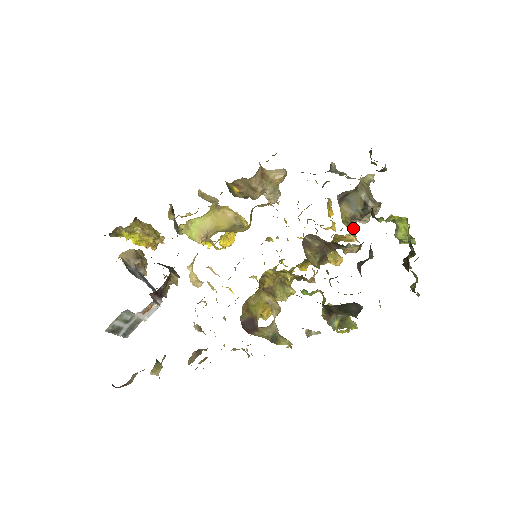
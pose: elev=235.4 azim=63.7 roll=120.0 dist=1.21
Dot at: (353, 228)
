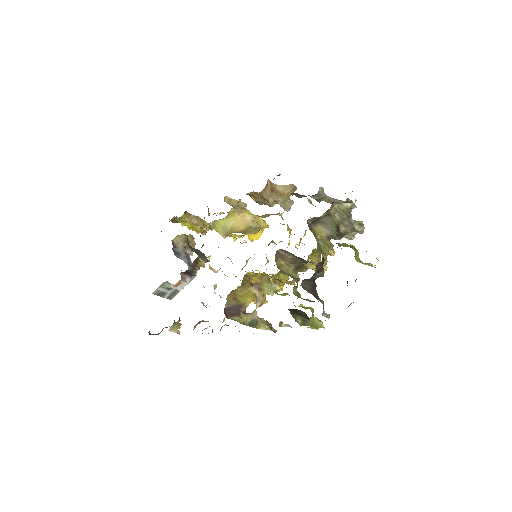
Dot at: (328, 245)
